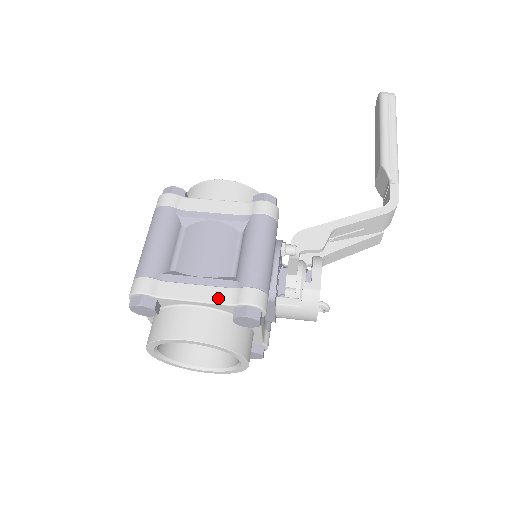
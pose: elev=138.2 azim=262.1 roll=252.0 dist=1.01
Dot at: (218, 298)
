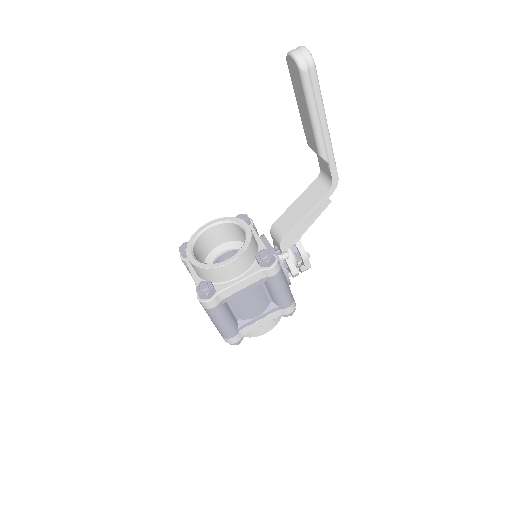
Dot at: (273, 318)
